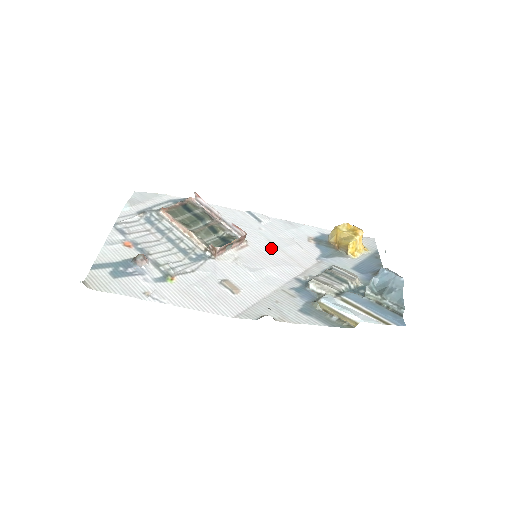
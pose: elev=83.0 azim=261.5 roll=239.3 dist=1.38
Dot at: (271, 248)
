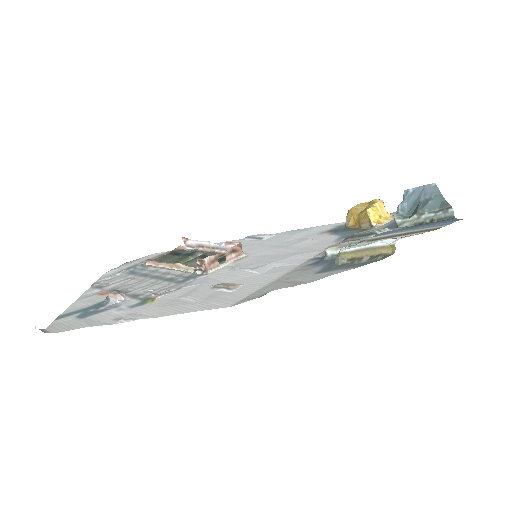
Dot at: (276, 250)
